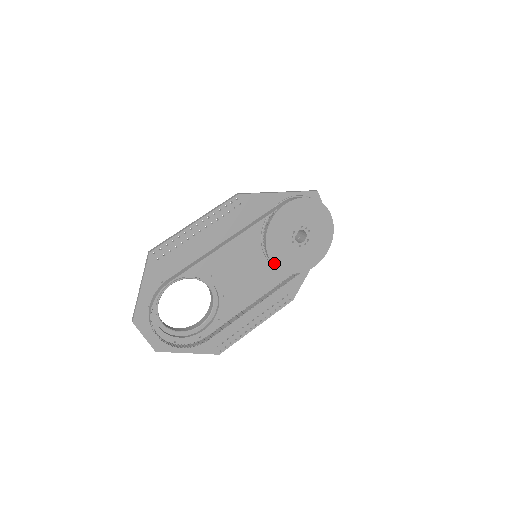
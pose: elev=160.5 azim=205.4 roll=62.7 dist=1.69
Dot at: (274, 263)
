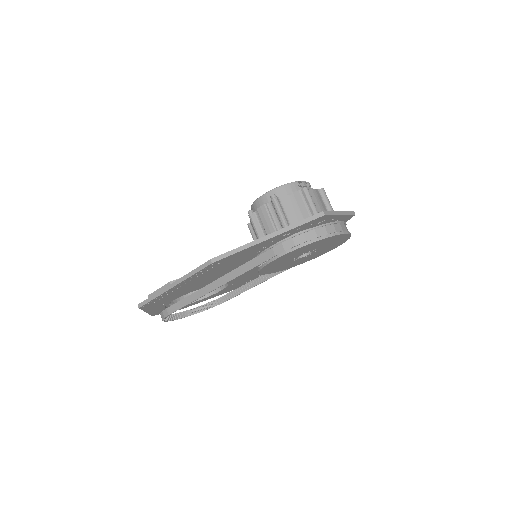
Dot at: occluded
